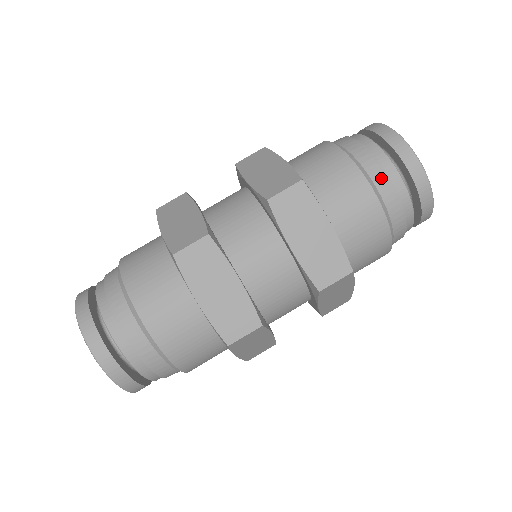
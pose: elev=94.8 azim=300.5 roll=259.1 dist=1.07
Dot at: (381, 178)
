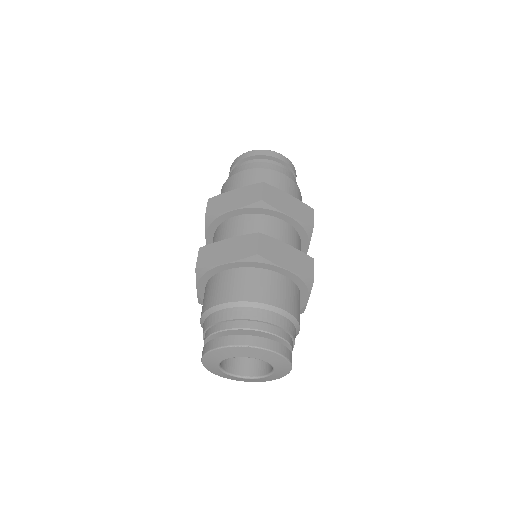
Dot at: (277, 168)
